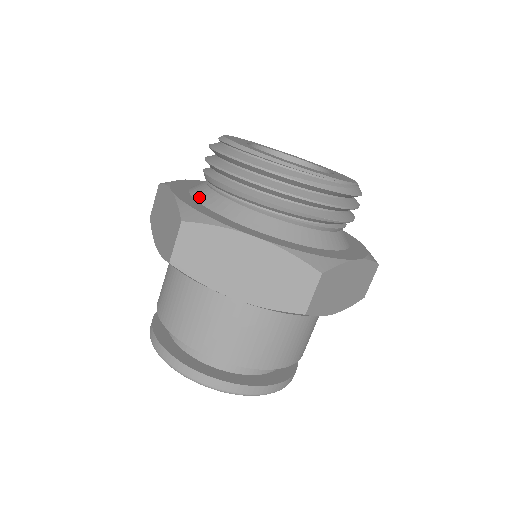
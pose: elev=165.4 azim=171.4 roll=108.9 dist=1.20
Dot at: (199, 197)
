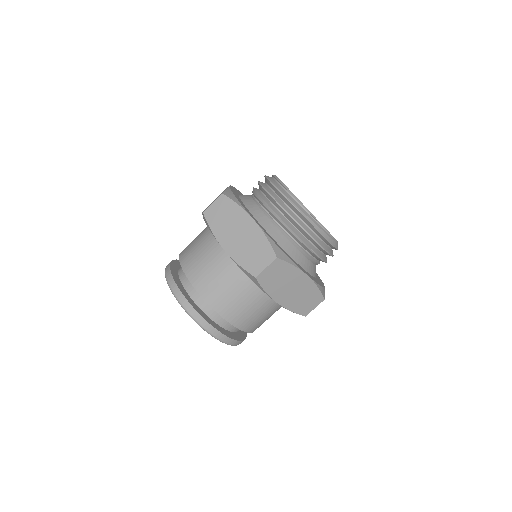
Dot at: (242, 196)
